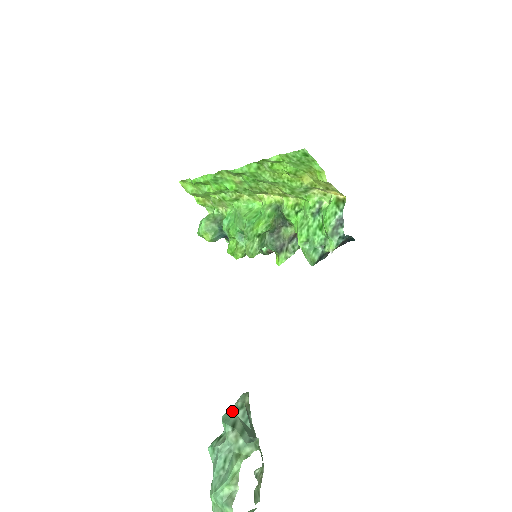
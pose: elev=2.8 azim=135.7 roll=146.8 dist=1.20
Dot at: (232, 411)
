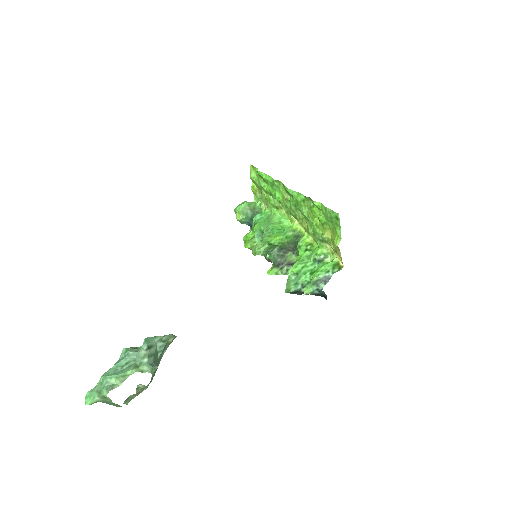
Dot at: (156, 339)
